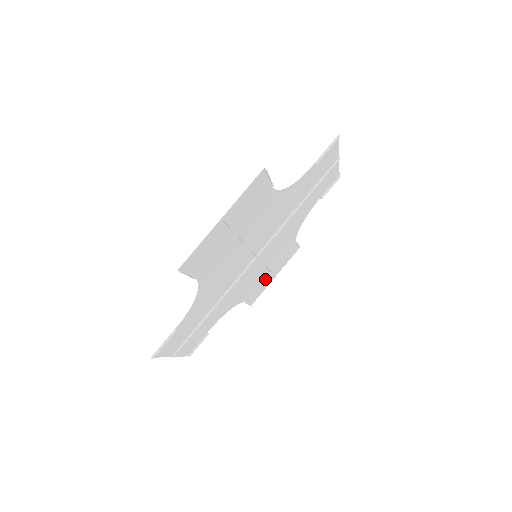
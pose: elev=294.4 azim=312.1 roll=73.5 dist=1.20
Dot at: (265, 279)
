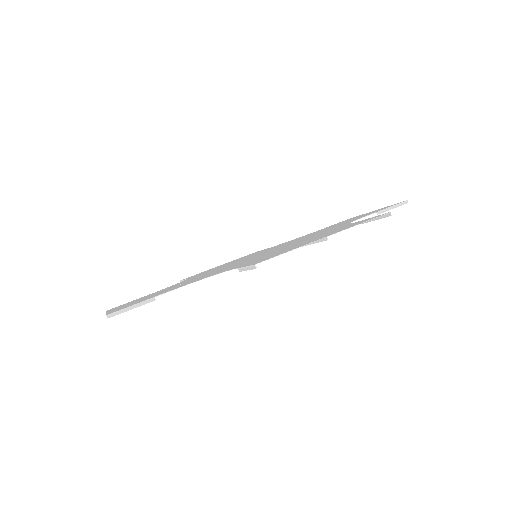
Dot at: occluded
